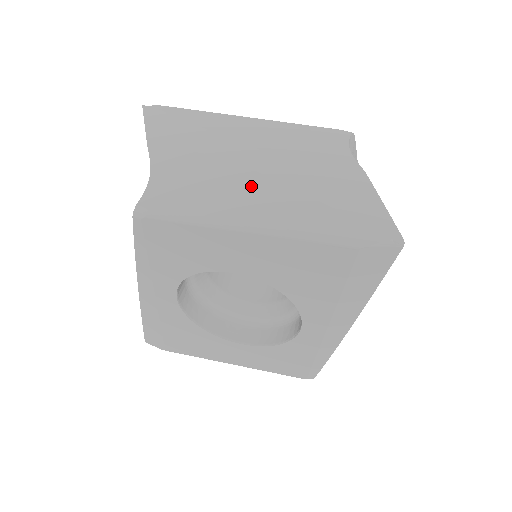
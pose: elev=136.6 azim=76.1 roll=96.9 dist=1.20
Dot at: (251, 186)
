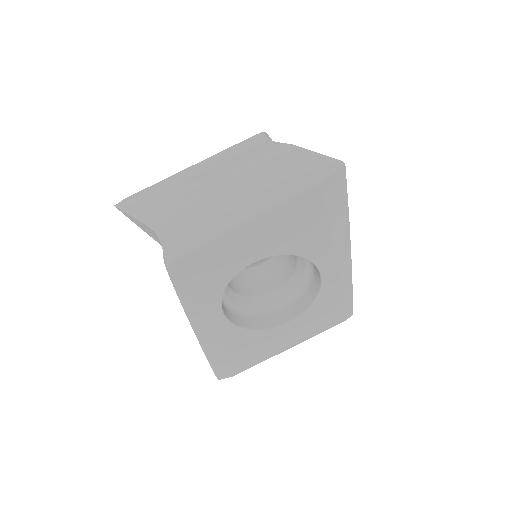
Dot at: (228, 197)
